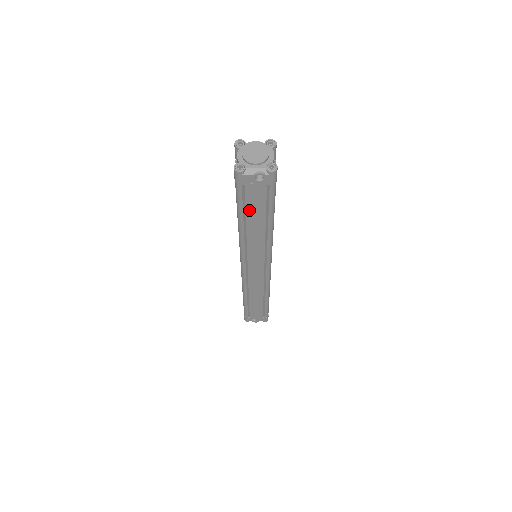
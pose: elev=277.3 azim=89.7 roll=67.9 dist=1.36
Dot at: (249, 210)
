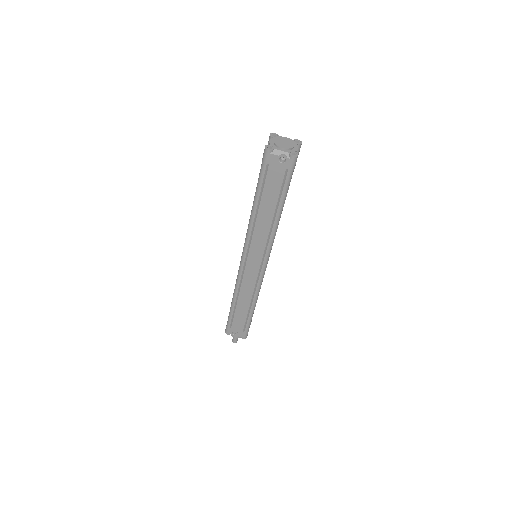
Dot at: (265, 192)
